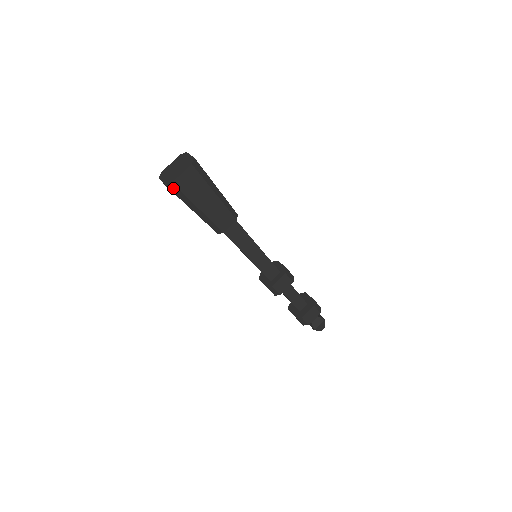
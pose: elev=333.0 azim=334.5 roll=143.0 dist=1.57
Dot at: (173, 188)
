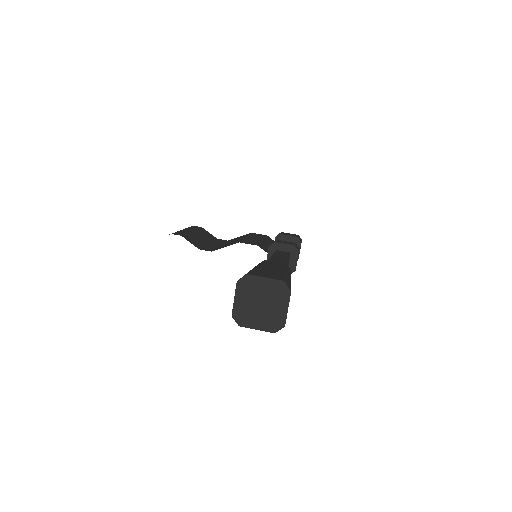
Dot at: (280, 326)
